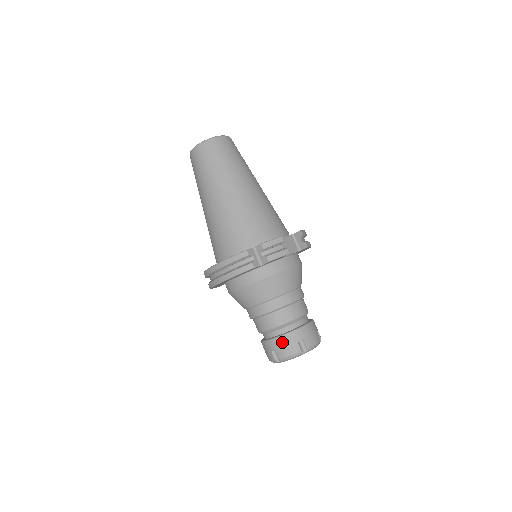
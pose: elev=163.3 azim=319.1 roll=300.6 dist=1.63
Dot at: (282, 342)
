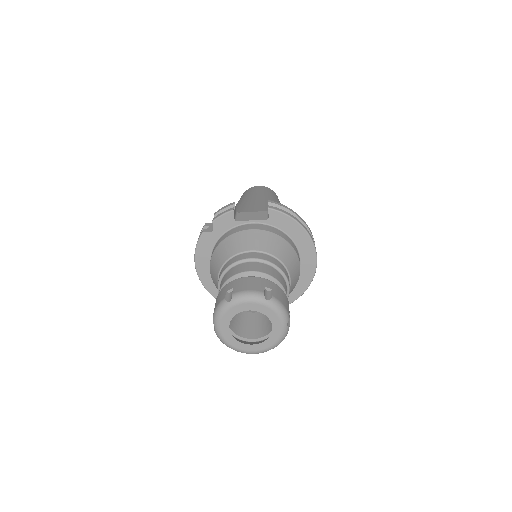
Dot at: occluded
